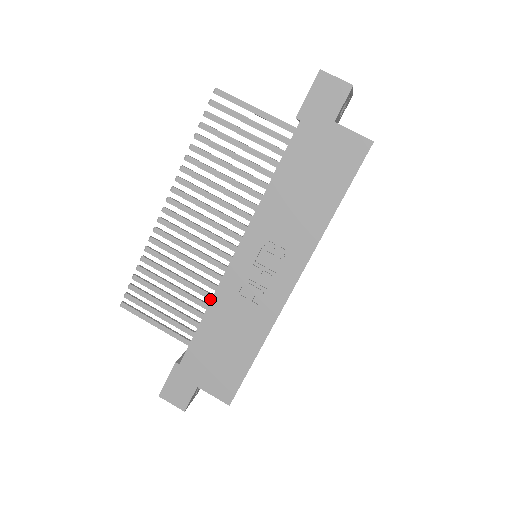
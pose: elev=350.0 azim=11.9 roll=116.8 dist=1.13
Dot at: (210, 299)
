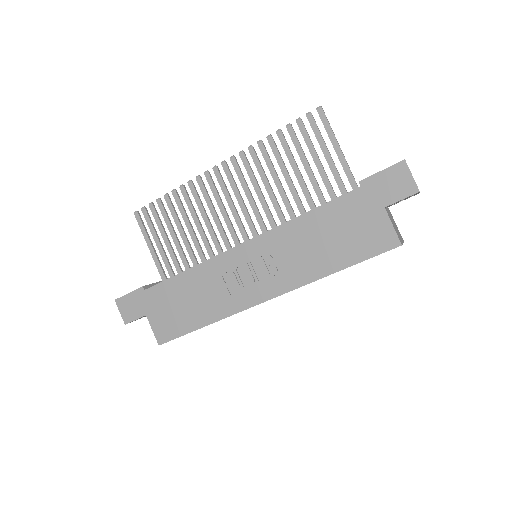
Dot at: (201, 259)
